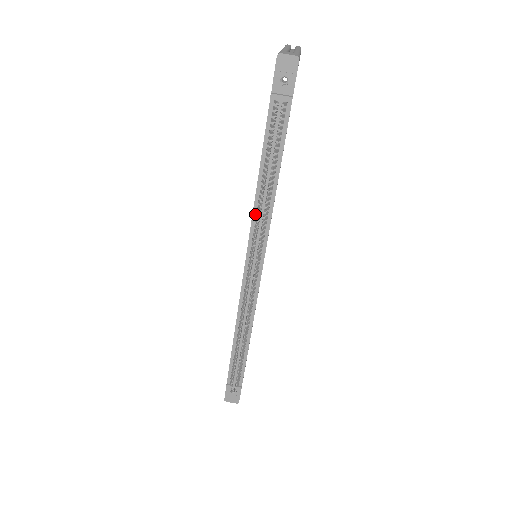
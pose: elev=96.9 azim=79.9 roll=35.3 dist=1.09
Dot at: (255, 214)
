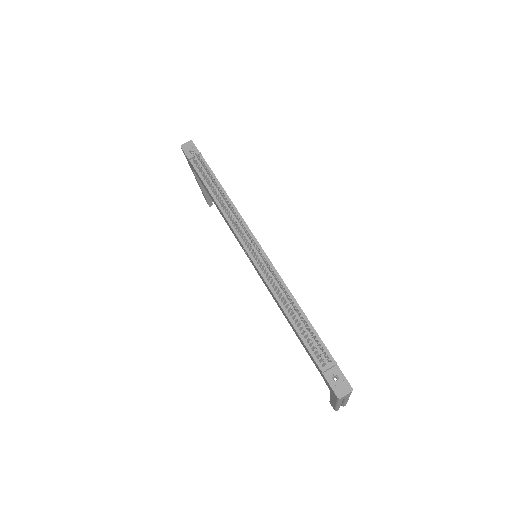
Dot at: (227, 217)
